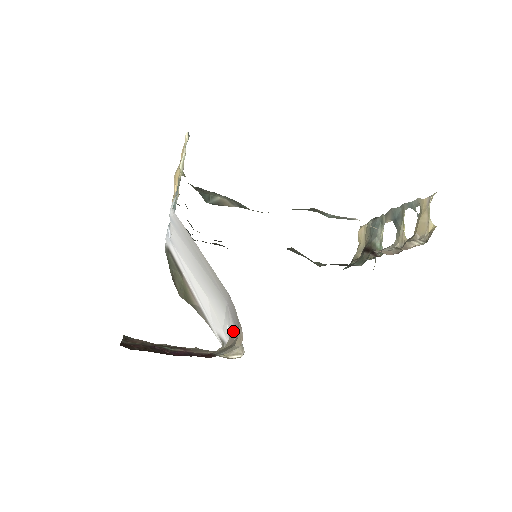
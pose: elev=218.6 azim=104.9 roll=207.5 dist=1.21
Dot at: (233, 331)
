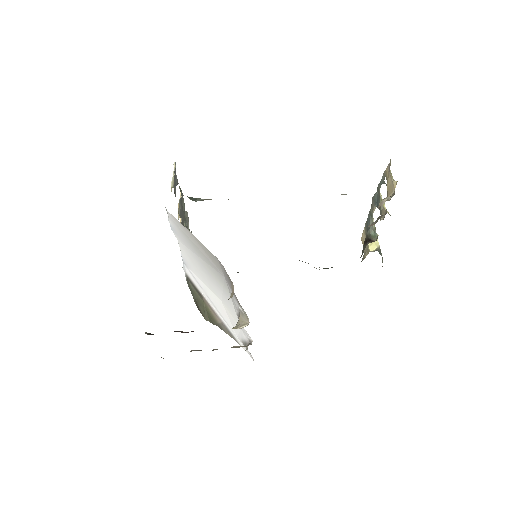
Dot at: (238, 307)
